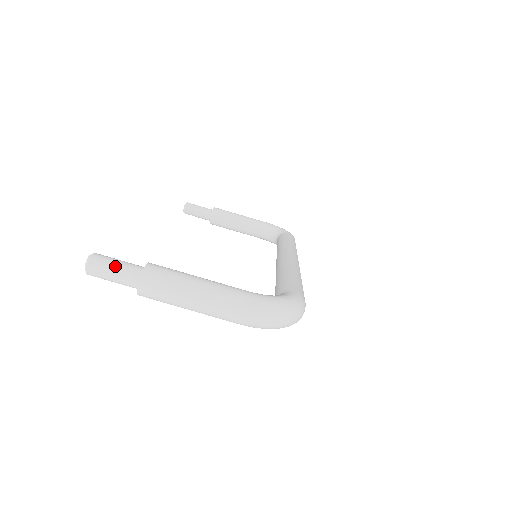
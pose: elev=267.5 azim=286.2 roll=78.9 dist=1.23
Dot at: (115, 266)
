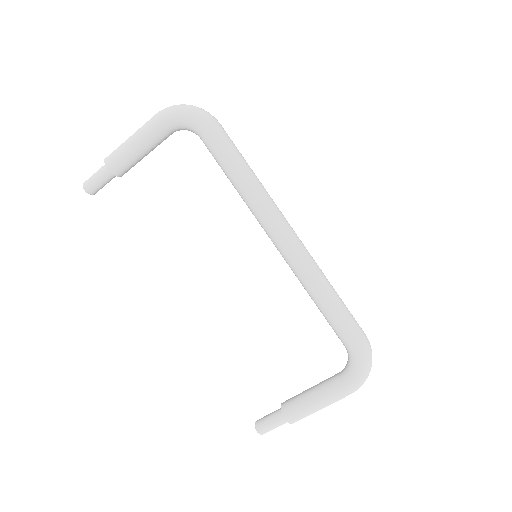
Dot at: occluded
